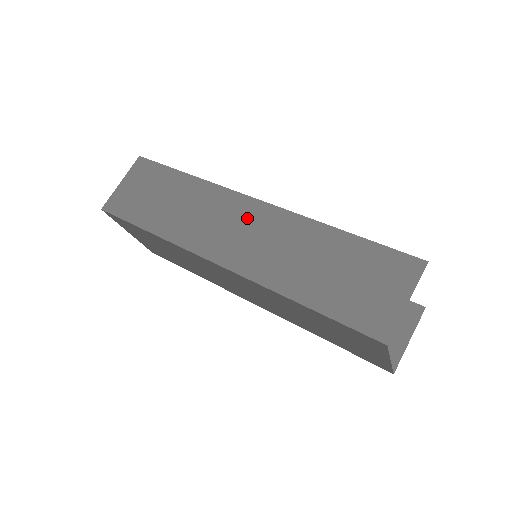
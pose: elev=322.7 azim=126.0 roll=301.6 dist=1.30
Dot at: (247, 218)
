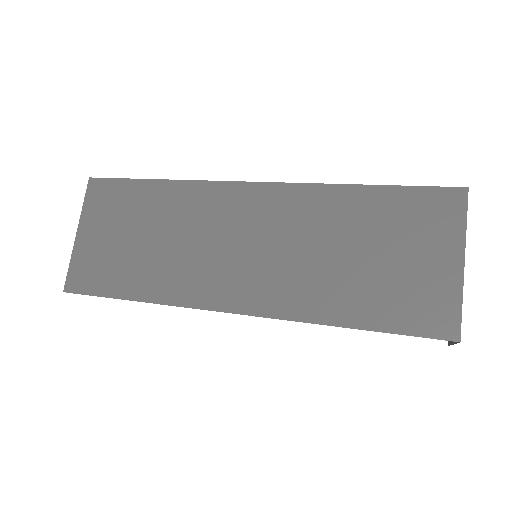
Dot at: occluded
